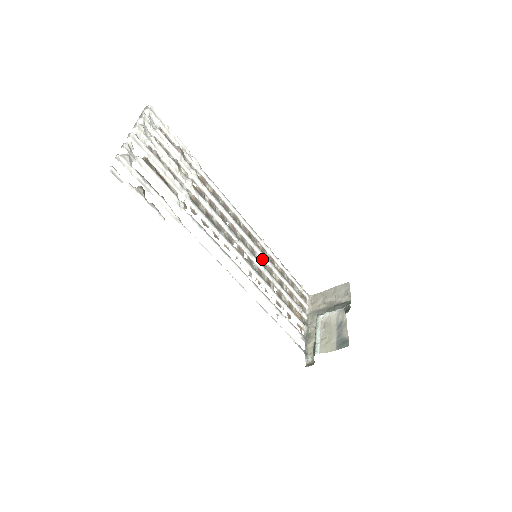
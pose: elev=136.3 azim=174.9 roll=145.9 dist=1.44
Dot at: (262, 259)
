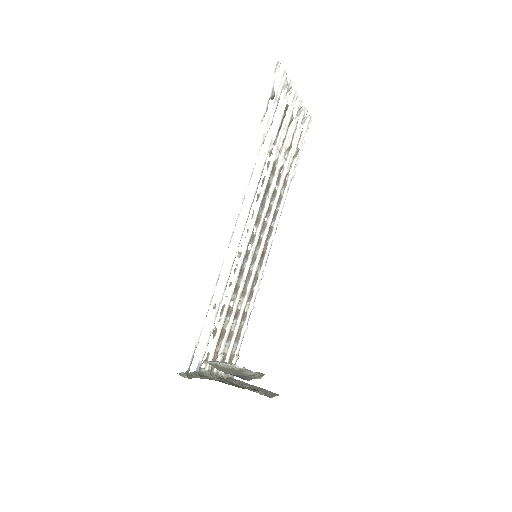
Dot at: (250, 277)
